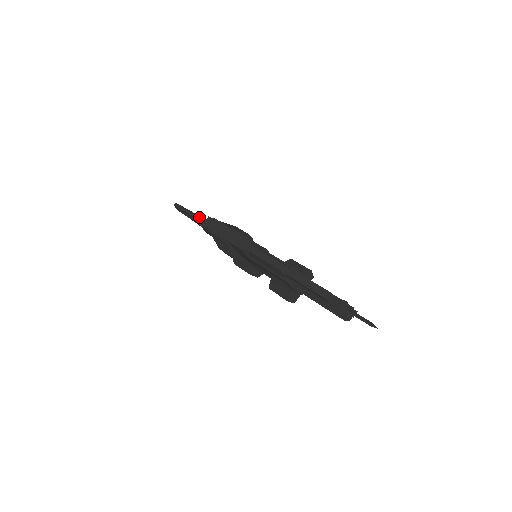
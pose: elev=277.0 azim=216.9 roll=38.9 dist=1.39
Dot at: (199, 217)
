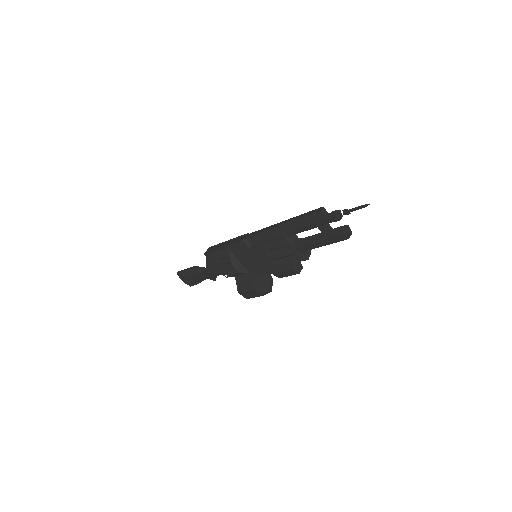
Dot at: (201, 267)
